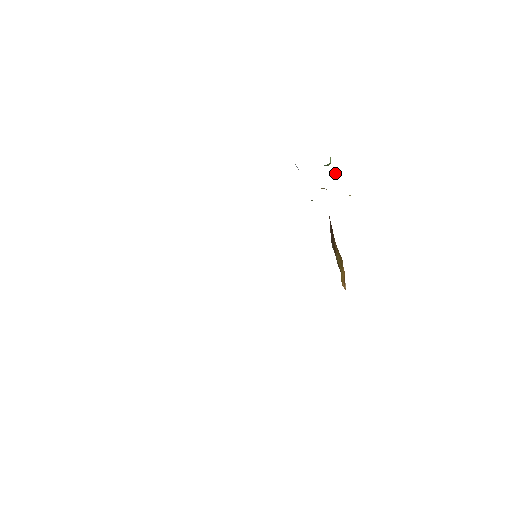
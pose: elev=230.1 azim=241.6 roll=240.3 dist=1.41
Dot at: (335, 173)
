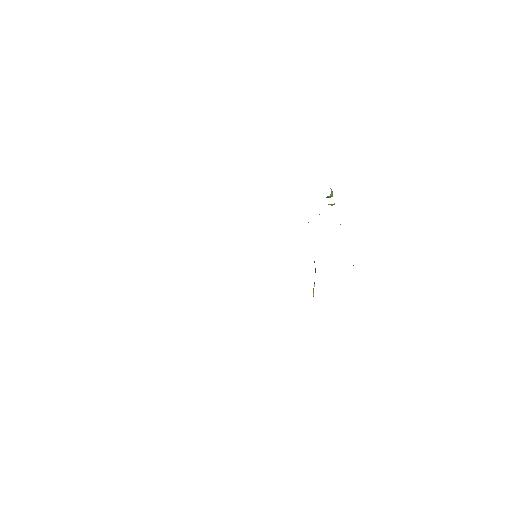
Dot at: (331, 204)
